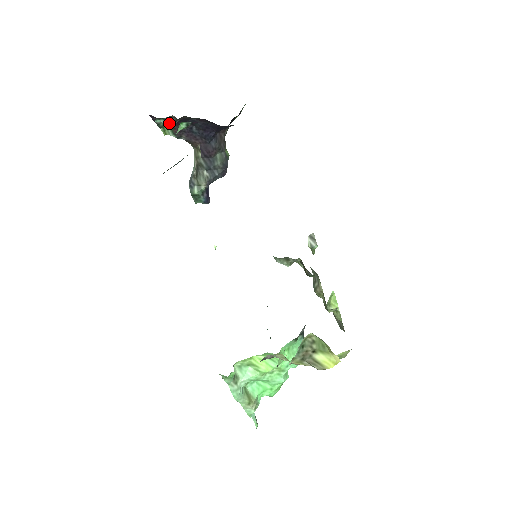
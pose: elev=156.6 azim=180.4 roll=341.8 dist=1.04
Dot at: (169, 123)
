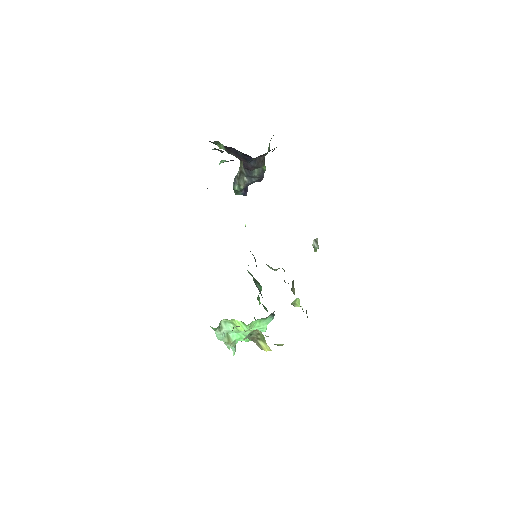
Dot at: (222, 144)
